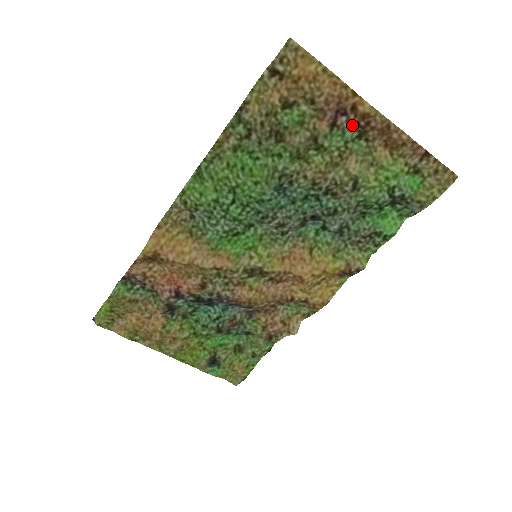
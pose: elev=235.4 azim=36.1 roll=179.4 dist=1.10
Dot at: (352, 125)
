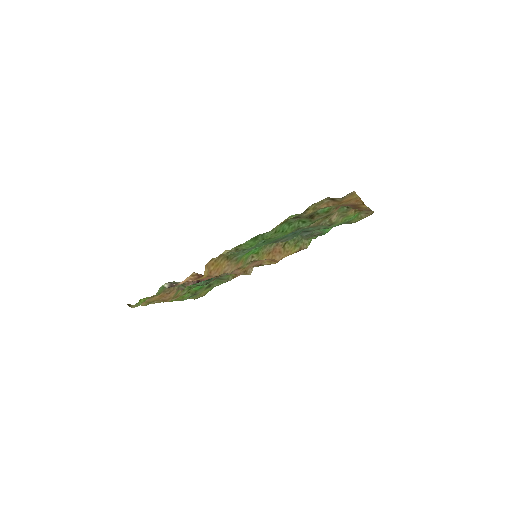
Dot at: (348, 206)
